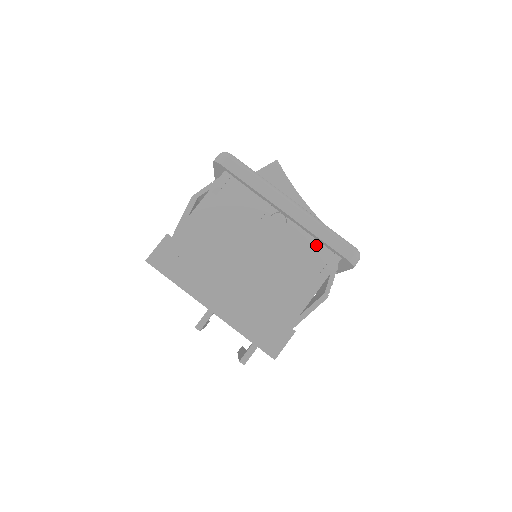
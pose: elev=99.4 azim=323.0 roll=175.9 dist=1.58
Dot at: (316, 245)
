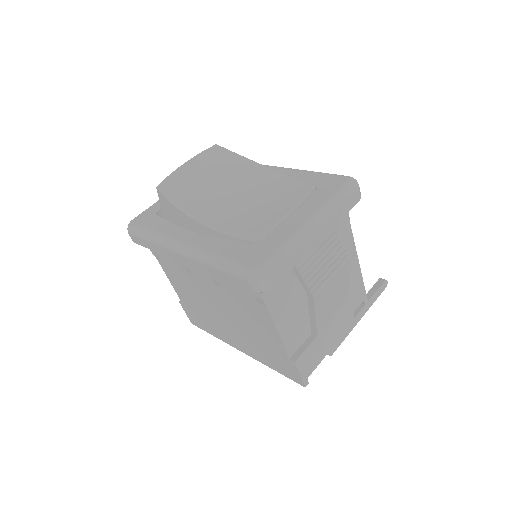
Dot at: occluded
